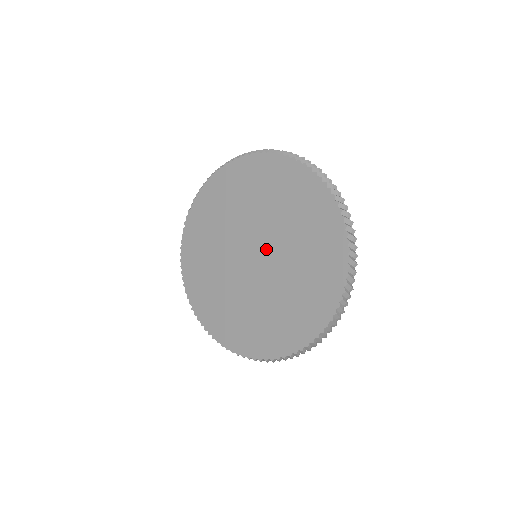
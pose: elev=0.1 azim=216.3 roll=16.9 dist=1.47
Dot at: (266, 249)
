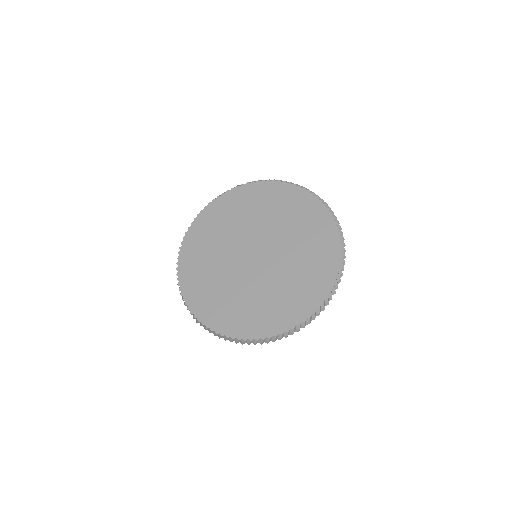
Dot at: (261, 242)
